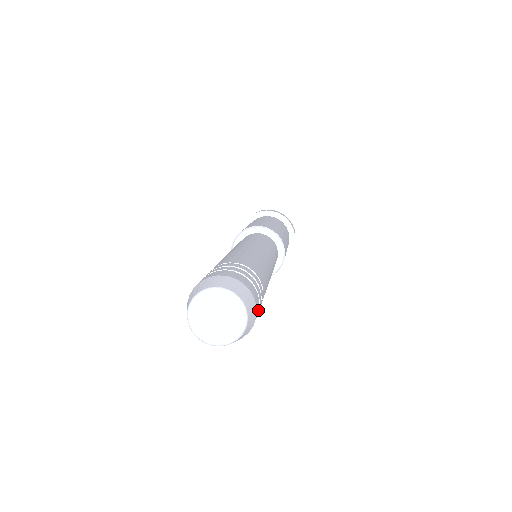
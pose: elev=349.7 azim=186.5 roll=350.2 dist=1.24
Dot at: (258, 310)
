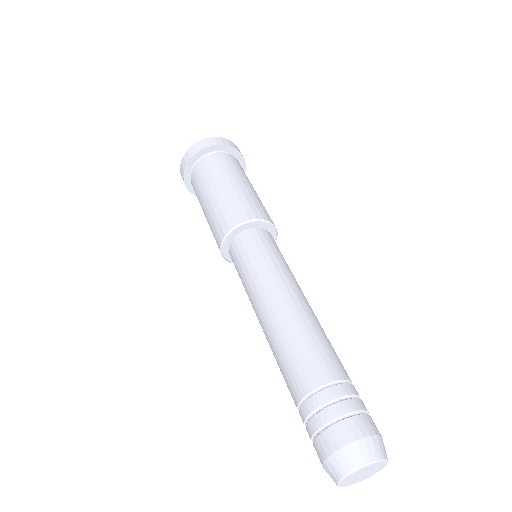
Dot at: (372, 420)
